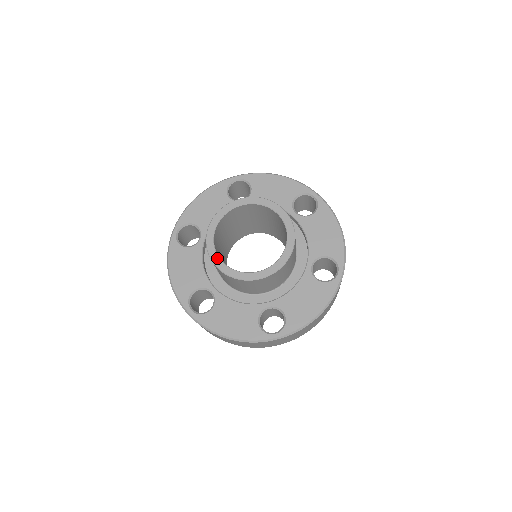
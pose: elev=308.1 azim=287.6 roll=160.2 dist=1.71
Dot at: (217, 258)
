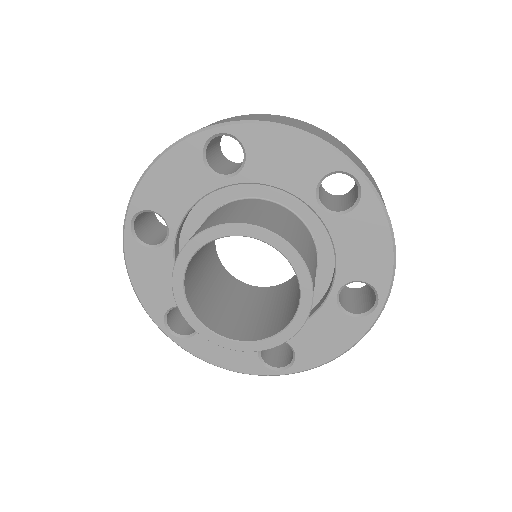
Dot at: (192, 317)
